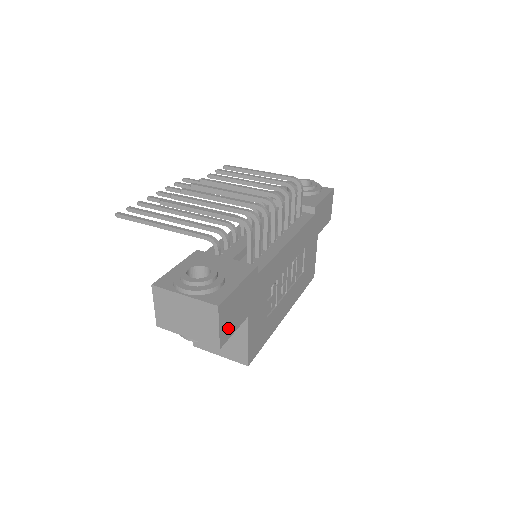
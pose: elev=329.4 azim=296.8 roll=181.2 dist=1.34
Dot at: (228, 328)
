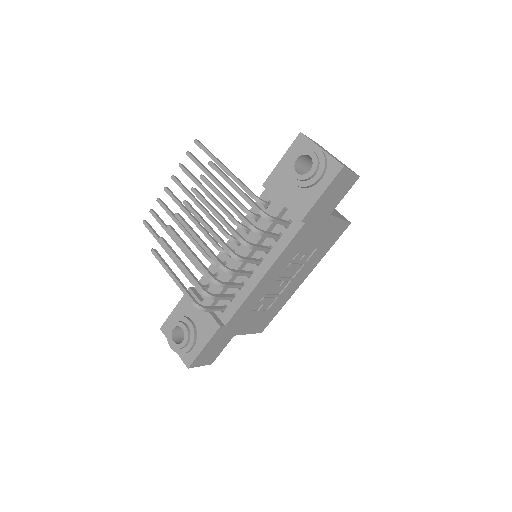
Dot at: (212, 357)
